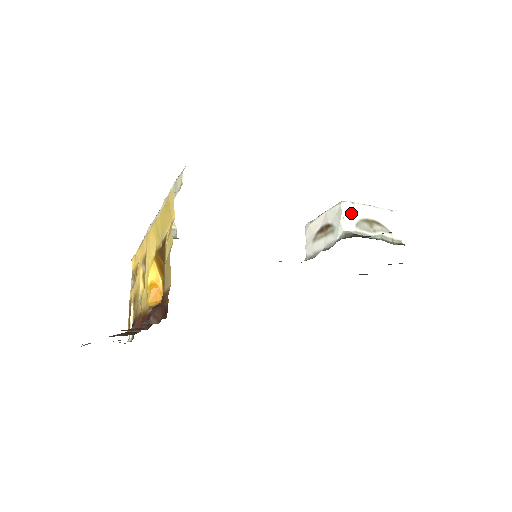
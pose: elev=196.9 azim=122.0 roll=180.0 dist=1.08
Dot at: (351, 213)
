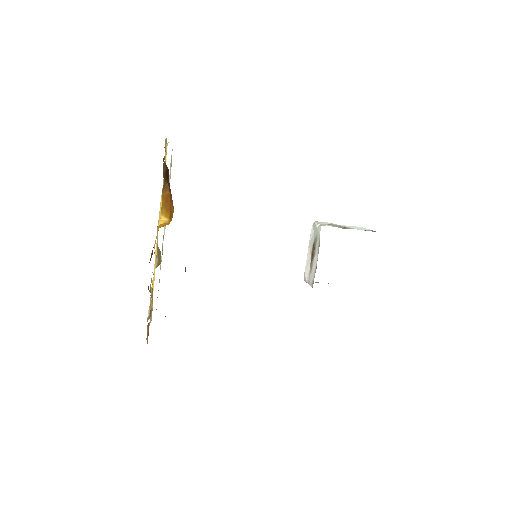
Dot at: (323, 223)
